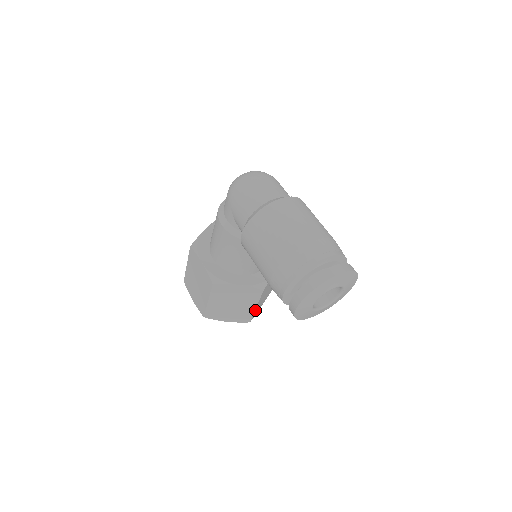
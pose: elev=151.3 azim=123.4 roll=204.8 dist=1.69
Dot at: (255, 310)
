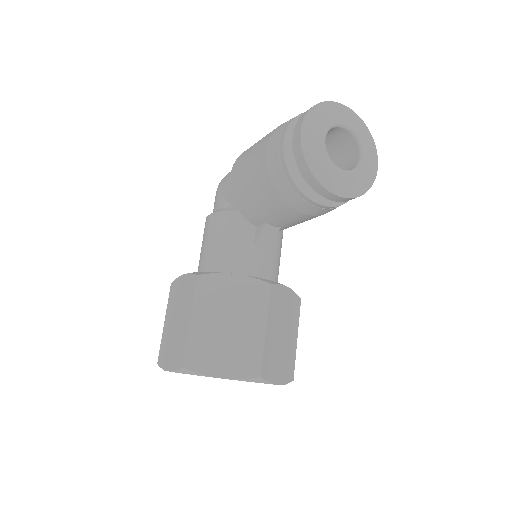
Dot at: (266, 345)
